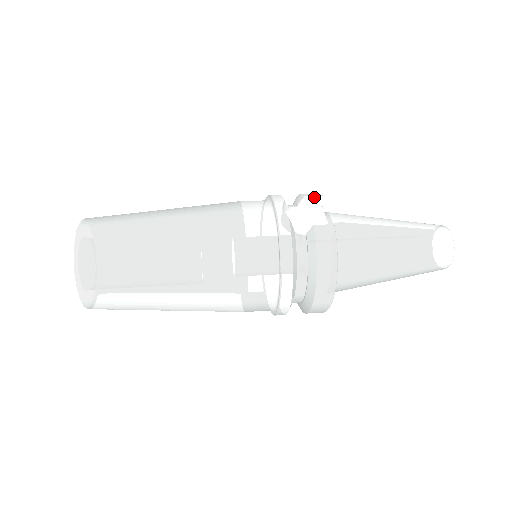
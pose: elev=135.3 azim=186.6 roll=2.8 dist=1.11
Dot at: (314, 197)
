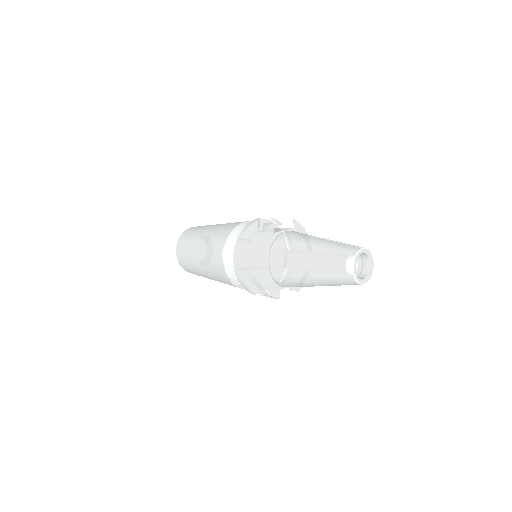
Dot at: (288, 220)
